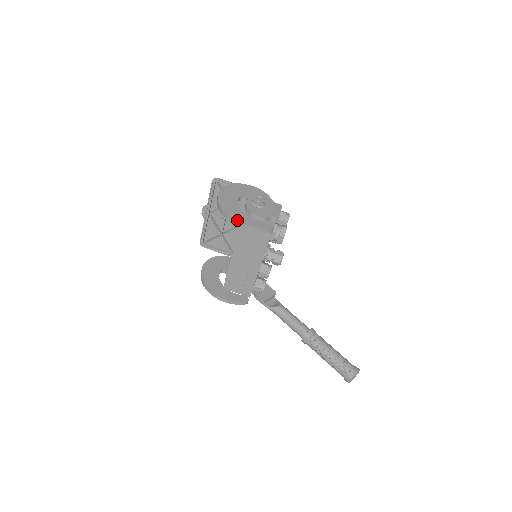
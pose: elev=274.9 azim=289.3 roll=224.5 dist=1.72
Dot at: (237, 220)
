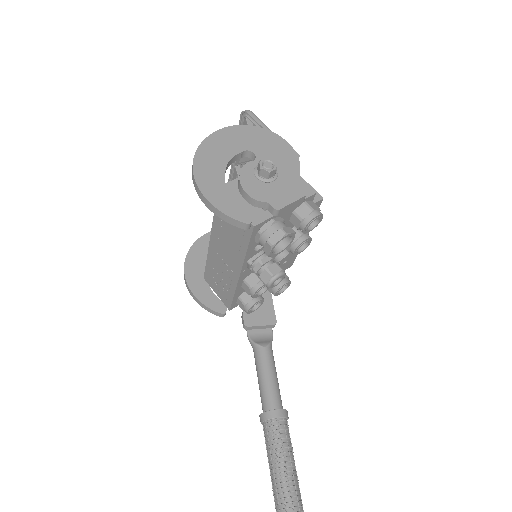
Dot at: (199, 184)
